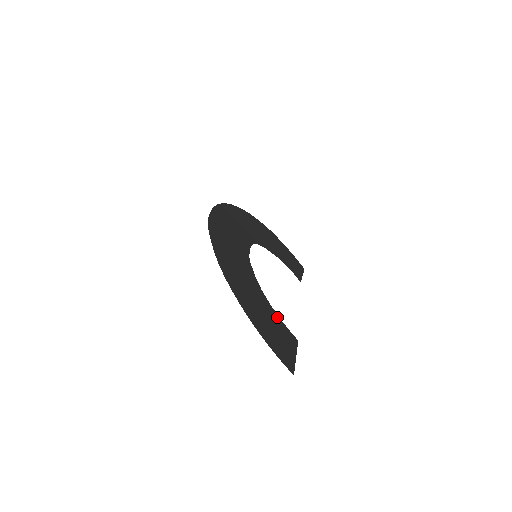
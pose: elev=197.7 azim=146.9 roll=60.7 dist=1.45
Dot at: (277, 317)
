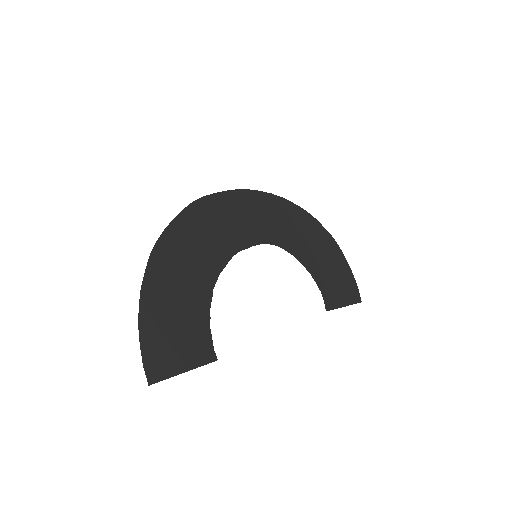
Dot at: (206, 323)
